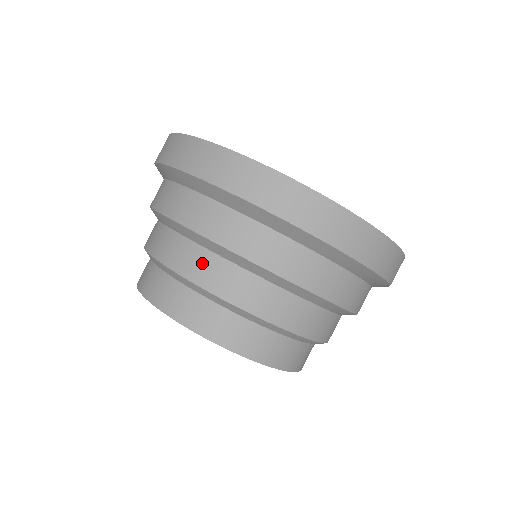
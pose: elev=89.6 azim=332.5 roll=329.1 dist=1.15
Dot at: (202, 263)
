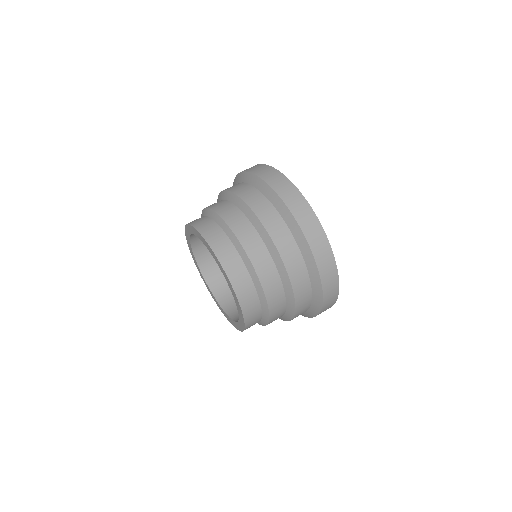
Dot at: (234, 215)
